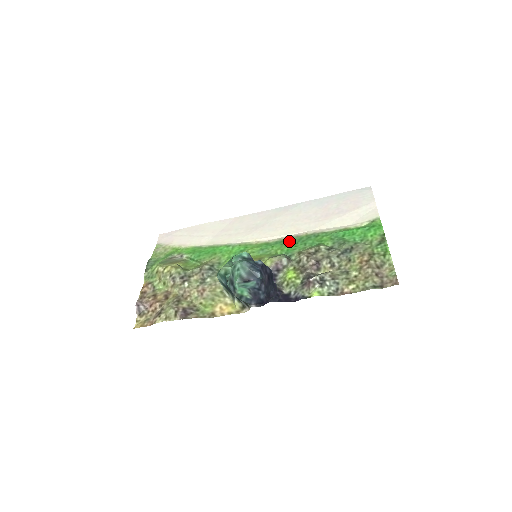
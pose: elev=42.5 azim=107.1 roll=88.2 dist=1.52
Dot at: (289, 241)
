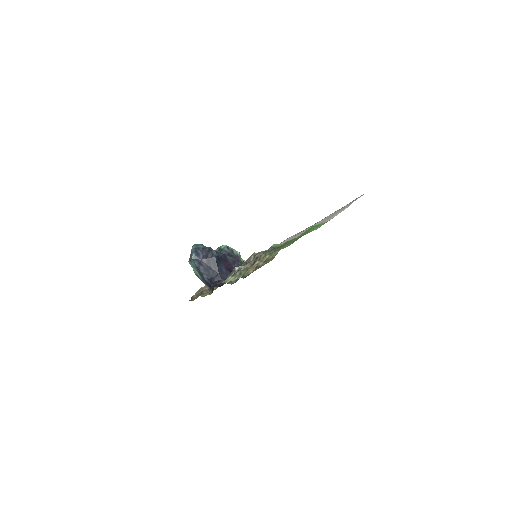
Dot at: occluded
